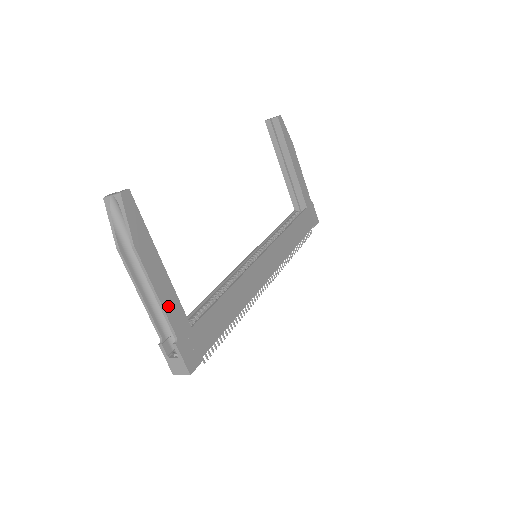
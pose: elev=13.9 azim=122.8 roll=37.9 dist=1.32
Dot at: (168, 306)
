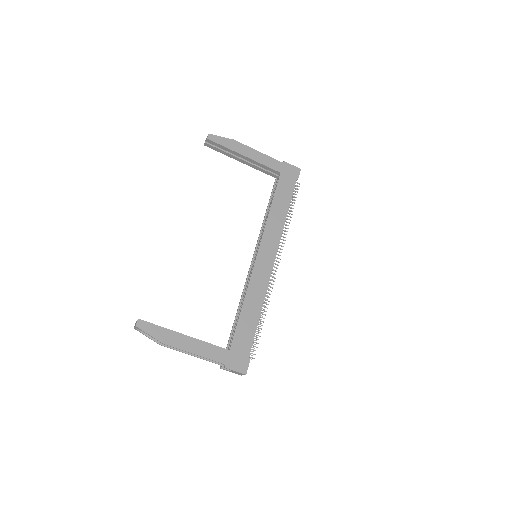
Dot at: (206, 353)
